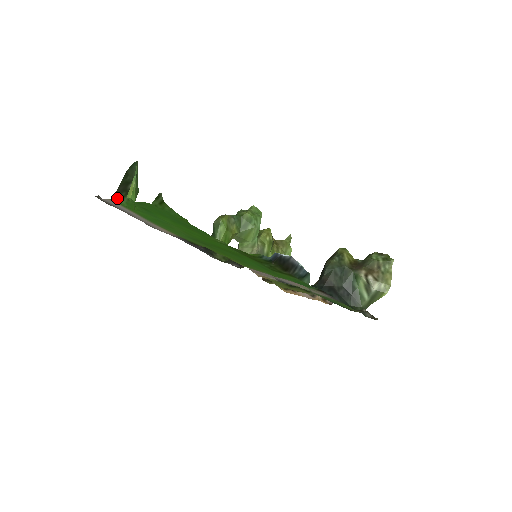
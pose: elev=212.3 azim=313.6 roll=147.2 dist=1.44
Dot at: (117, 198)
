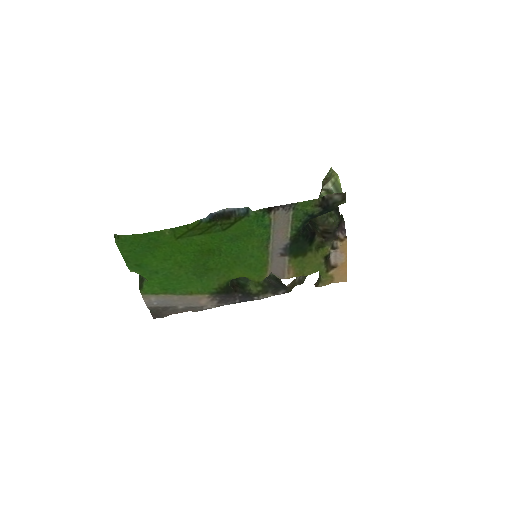
Dot at: (142, 289)
